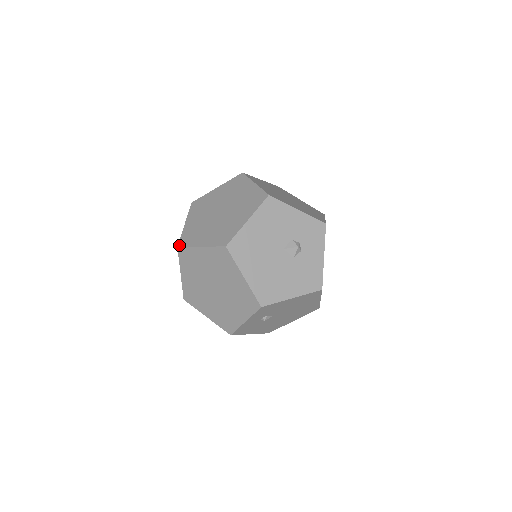
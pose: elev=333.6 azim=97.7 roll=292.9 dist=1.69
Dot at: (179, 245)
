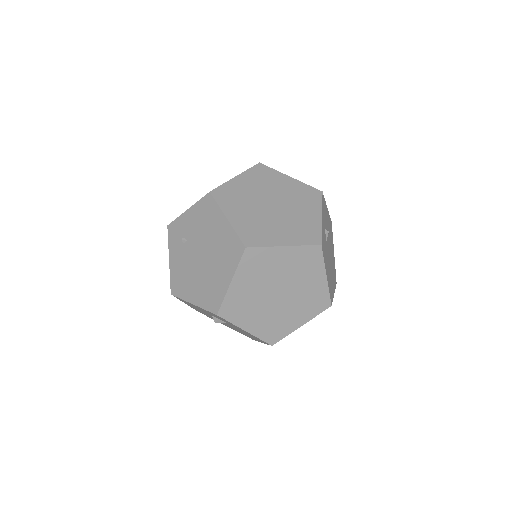
Dot at: (210, 191)
